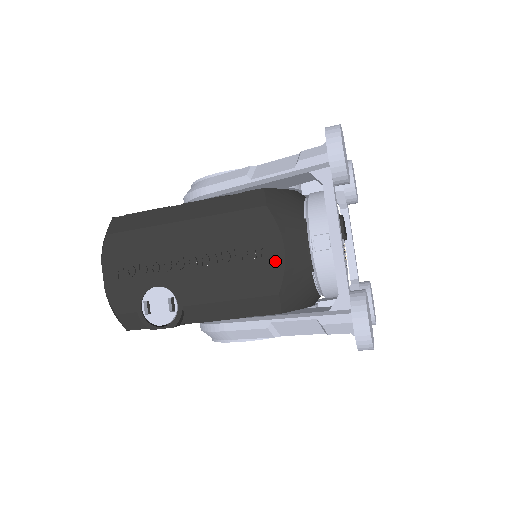
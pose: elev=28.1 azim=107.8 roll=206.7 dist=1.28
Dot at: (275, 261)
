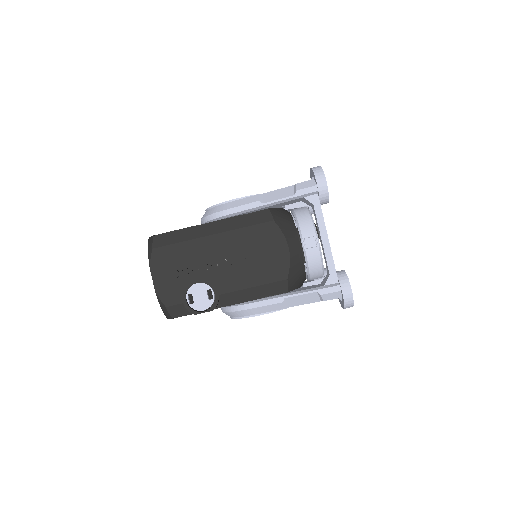
Dot at: (283, 257)
